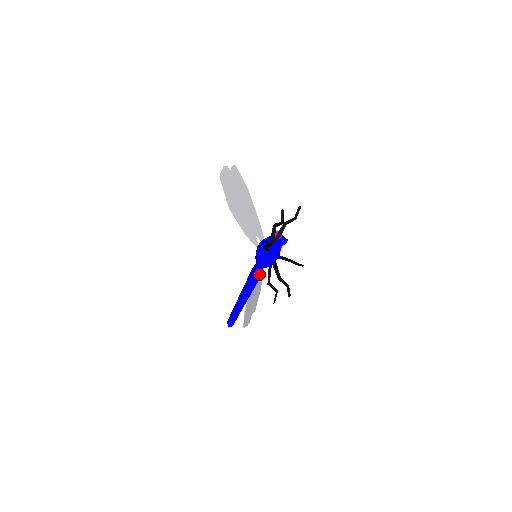
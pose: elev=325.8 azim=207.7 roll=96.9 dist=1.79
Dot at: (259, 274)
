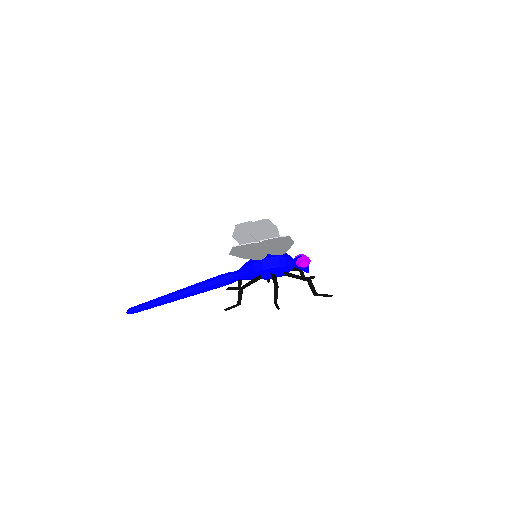
Dot at: (219, 287)
